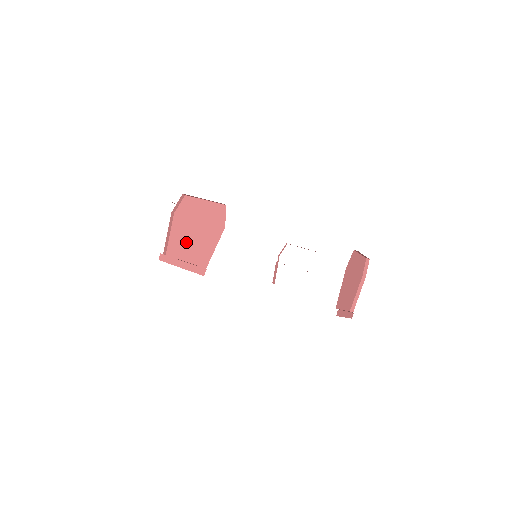
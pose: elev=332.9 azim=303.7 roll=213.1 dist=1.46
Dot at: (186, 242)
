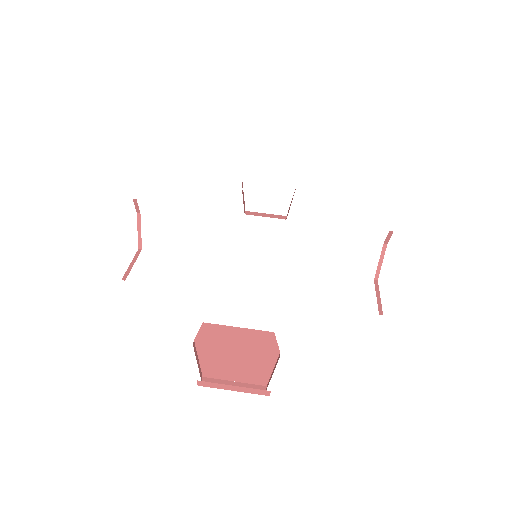
Dot at: (227, 366)
